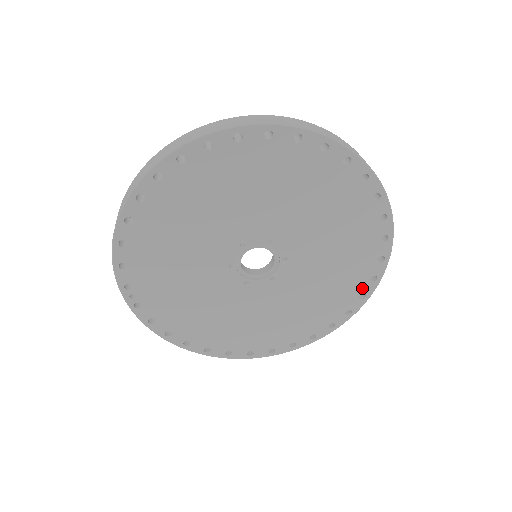
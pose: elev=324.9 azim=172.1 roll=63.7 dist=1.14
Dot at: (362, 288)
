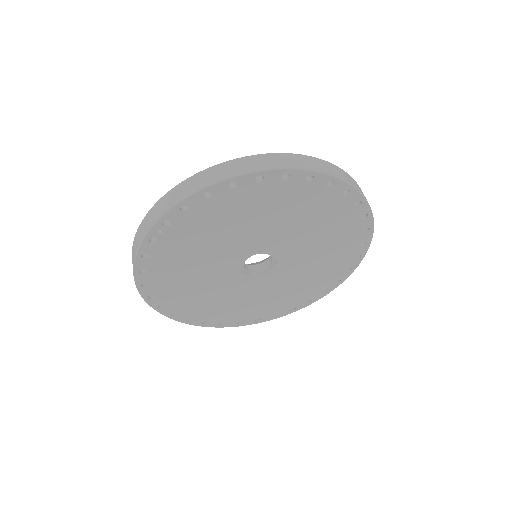
Dot at: (281, 311)
